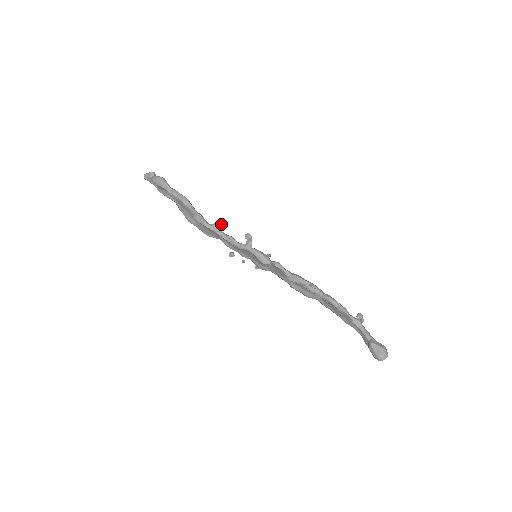
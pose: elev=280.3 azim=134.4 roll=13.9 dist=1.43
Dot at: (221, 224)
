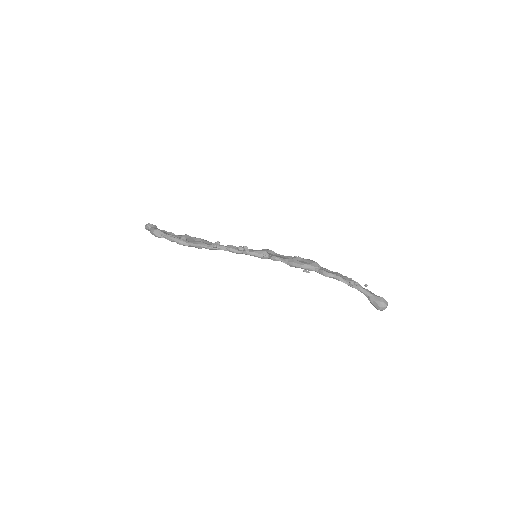
Dot at: (216, 246)
